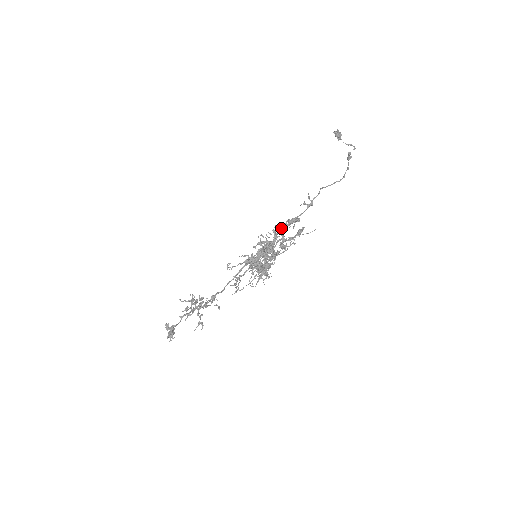
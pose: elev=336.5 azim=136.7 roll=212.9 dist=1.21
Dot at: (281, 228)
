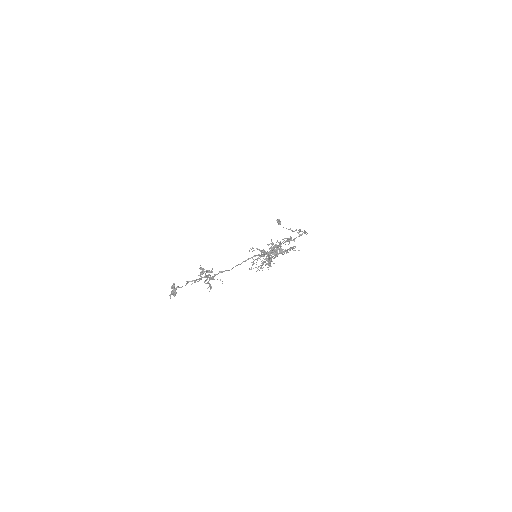
Dot at: (288, 239)
